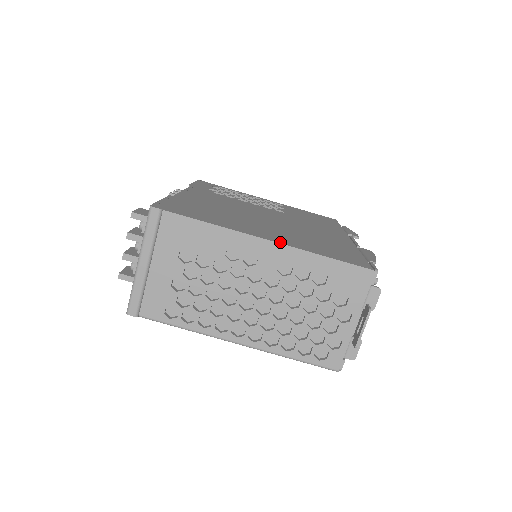
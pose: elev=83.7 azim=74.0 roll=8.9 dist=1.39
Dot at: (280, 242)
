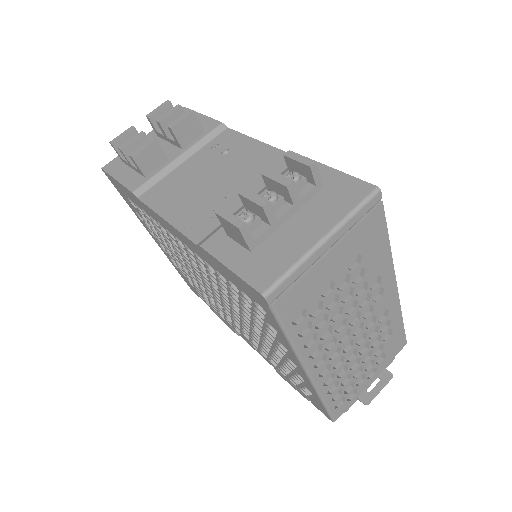
Dot at: occluded
